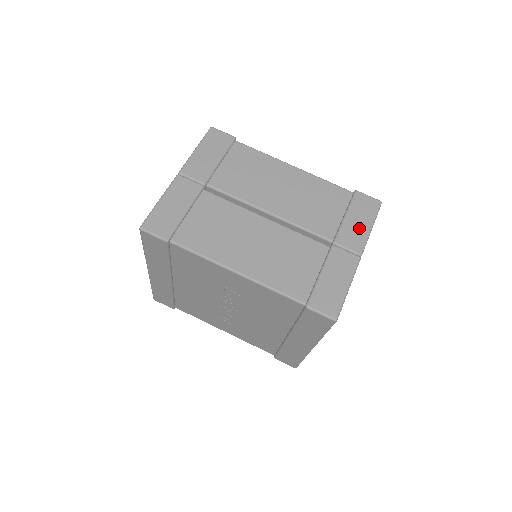
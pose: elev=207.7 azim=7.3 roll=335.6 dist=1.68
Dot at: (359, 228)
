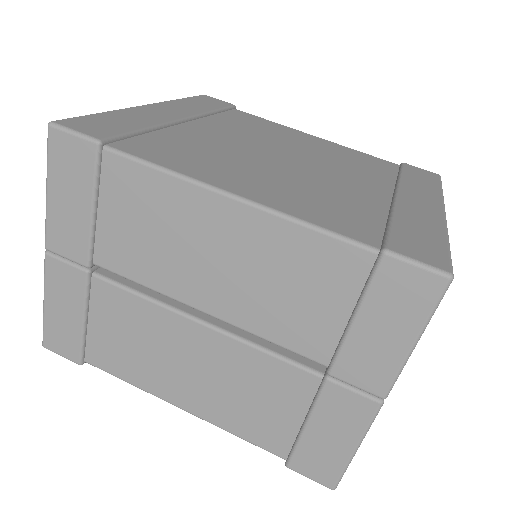
Dot at: (383, 347)
